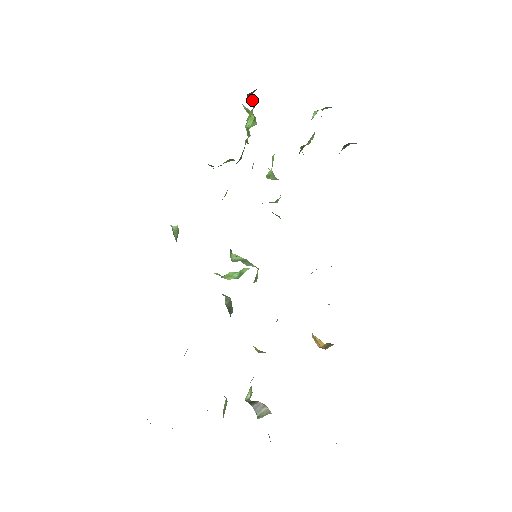
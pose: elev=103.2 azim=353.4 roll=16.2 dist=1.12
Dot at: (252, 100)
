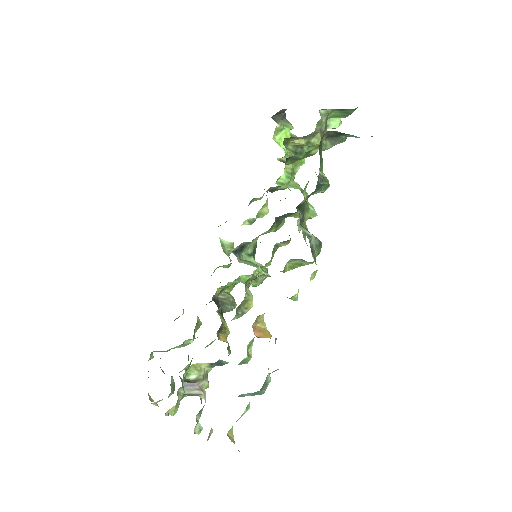
Dot at: (288, 124)
